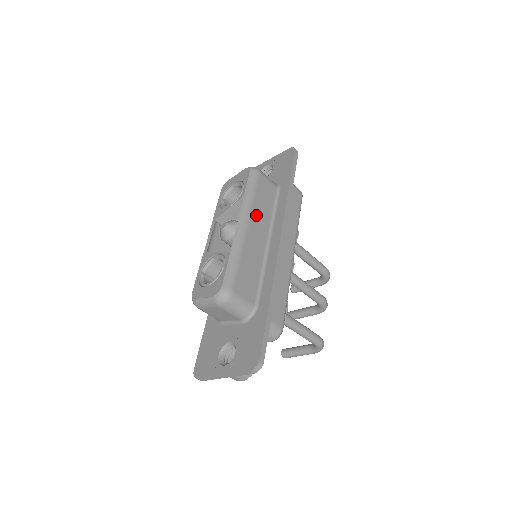
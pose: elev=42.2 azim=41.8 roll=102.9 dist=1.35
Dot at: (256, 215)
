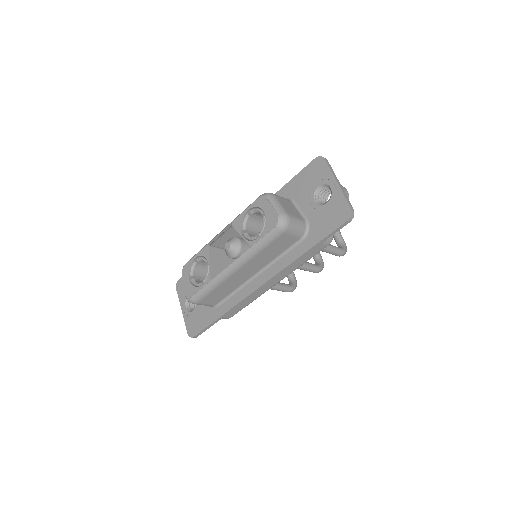
Dot at: (254, 262)
